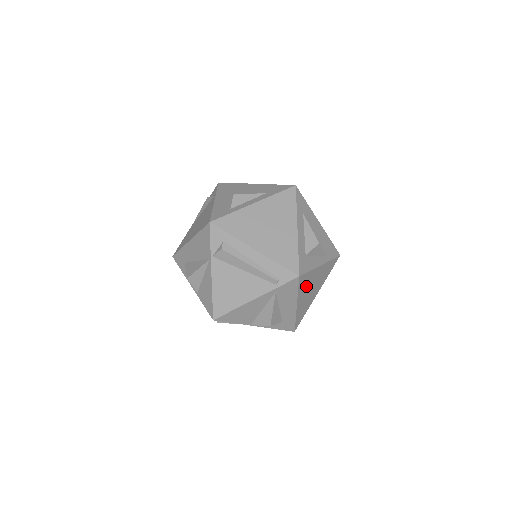
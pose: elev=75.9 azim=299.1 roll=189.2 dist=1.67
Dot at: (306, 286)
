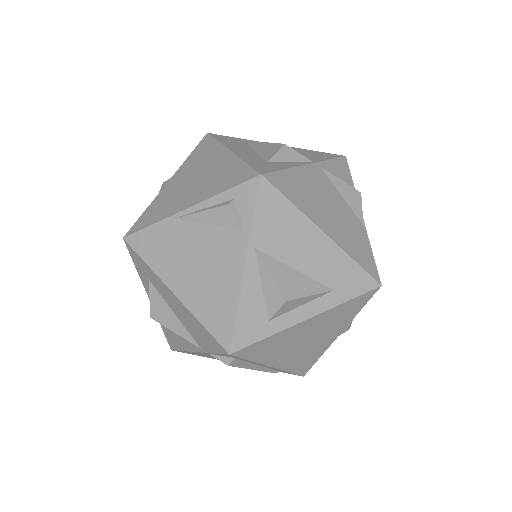
Dot at: occluded
